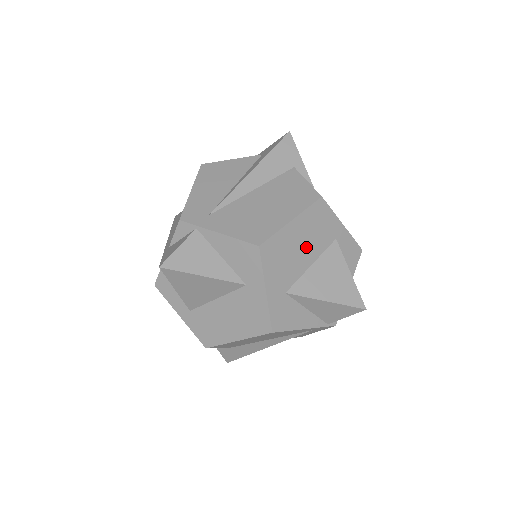
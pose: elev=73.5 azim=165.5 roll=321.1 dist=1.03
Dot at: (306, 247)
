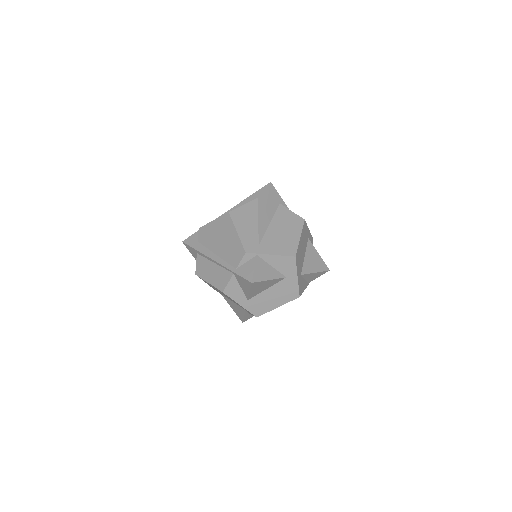
Dot at: (303, 248)
